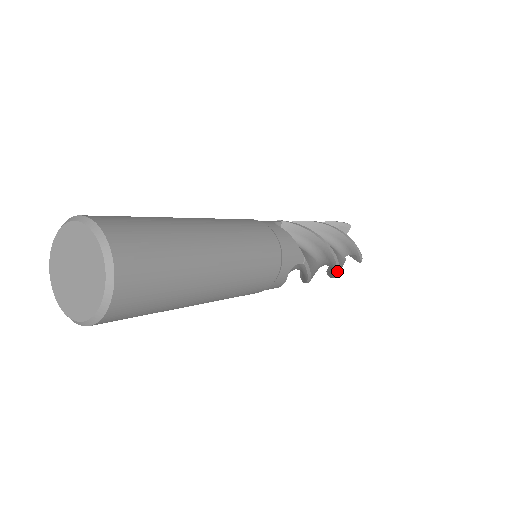
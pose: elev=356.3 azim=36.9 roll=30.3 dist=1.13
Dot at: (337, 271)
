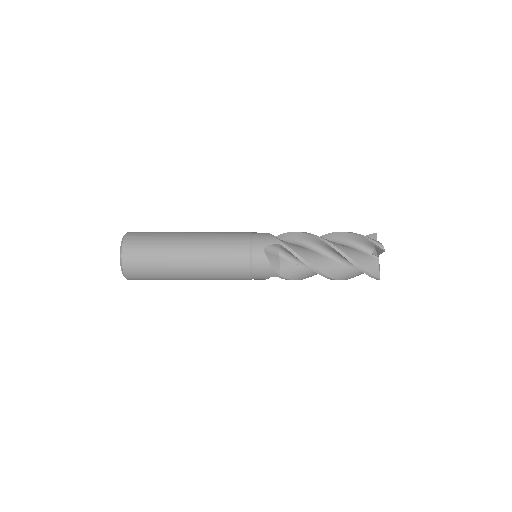
Dot at: occluded
